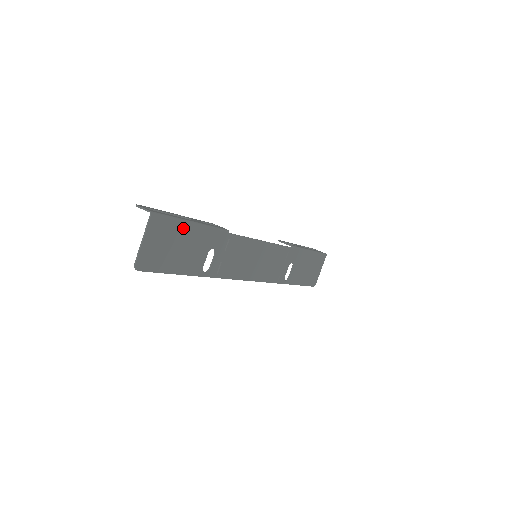
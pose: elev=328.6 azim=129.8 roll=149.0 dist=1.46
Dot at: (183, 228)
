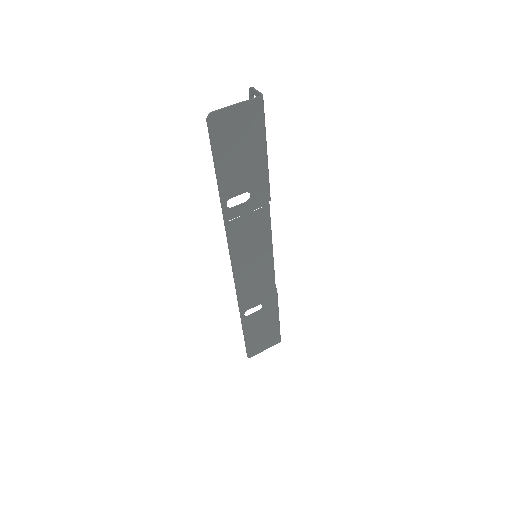
Dot at: (259, 143)
